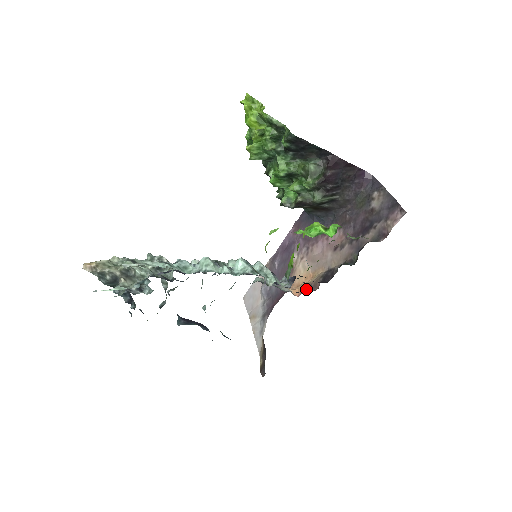
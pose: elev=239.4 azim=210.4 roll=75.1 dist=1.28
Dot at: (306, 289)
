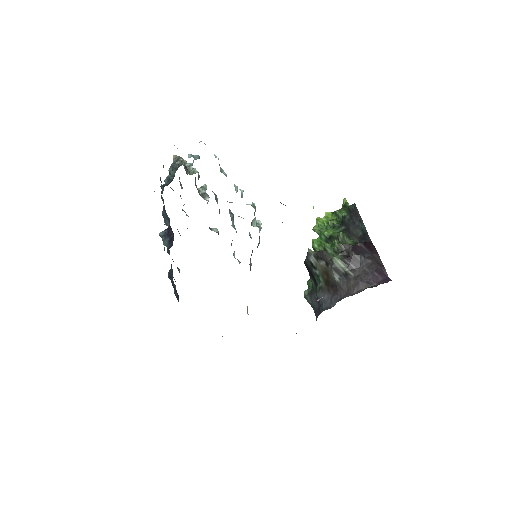
Dot at: occluded
